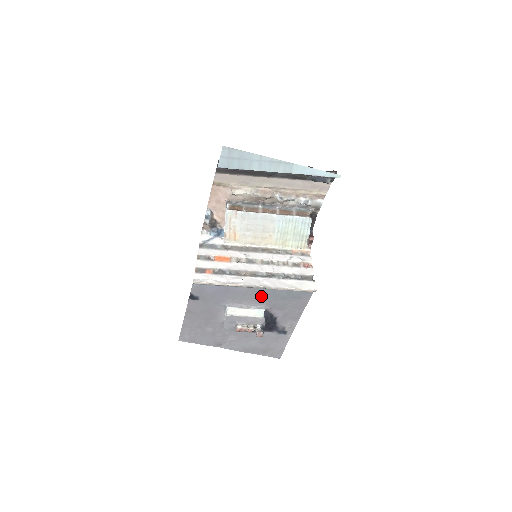
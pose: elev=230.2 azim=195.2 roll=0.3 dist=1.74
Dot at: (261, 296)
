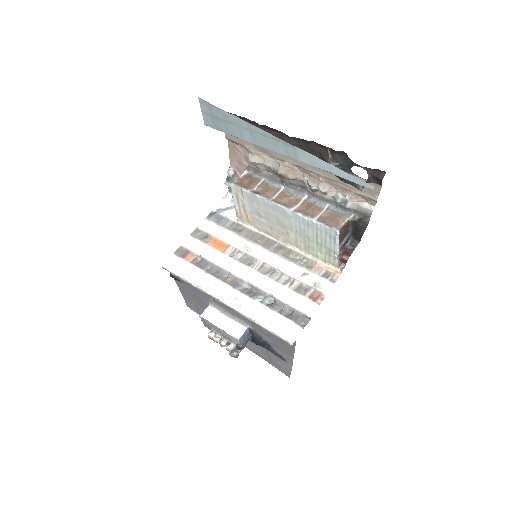
Dot at: occluded
